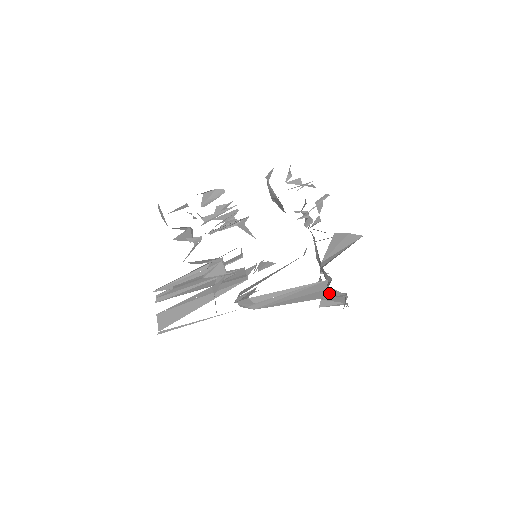
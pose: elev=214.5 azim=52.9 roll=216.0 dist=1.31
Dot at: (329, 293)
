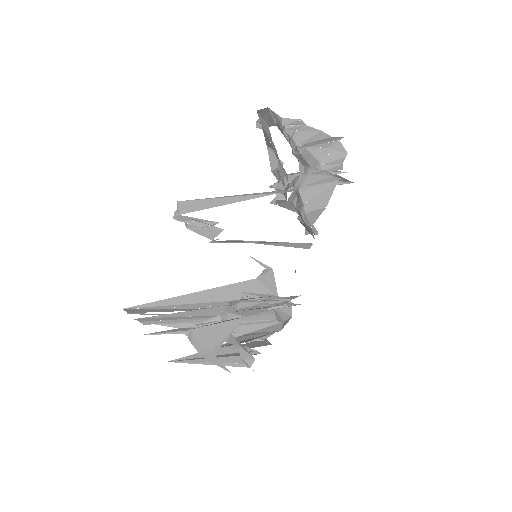
Dot at: occluded
